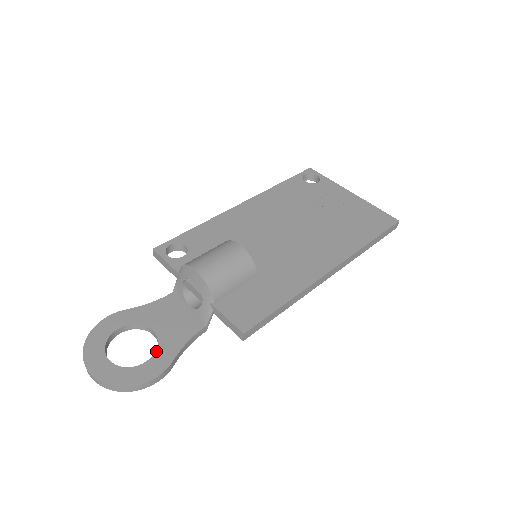
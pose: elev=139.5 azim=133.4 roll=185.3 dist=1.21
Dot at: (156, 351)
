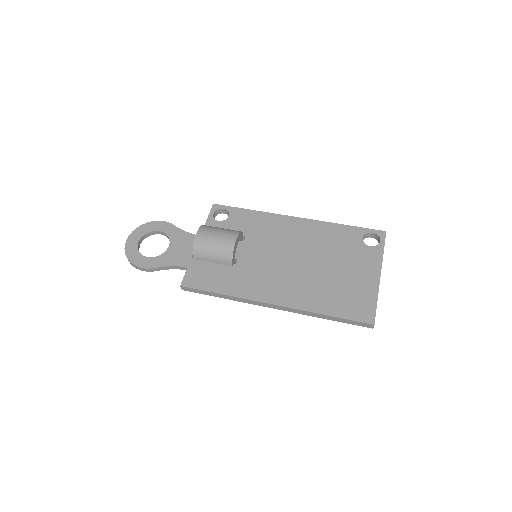
Dot at: (156, 256)
